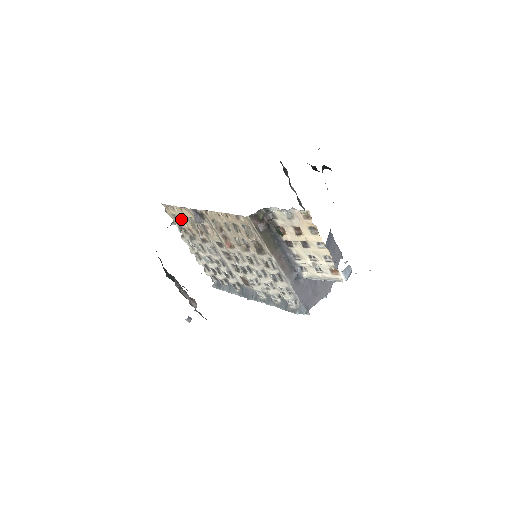
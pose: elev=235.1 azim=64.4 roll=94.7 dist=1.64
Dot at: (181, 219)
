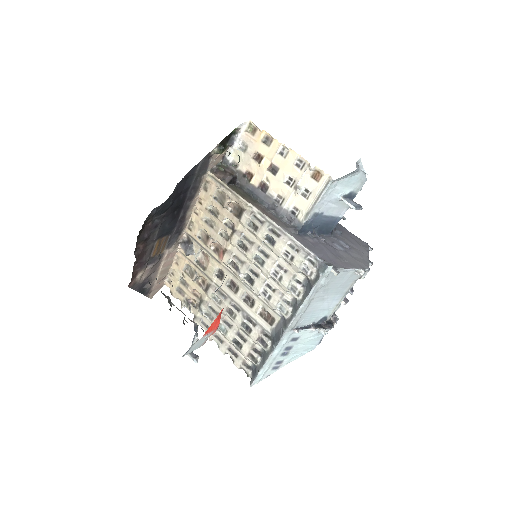
Dot at: (183, 285)
